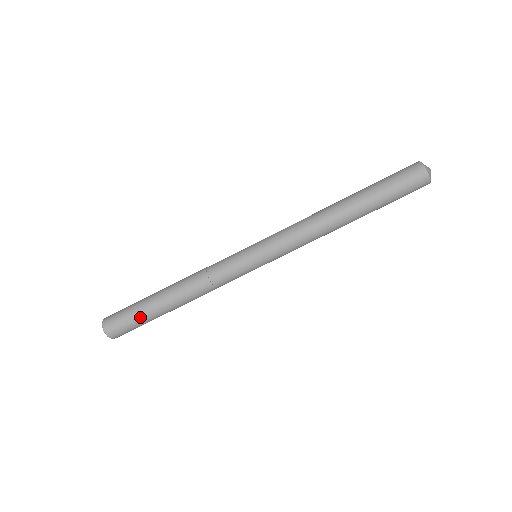
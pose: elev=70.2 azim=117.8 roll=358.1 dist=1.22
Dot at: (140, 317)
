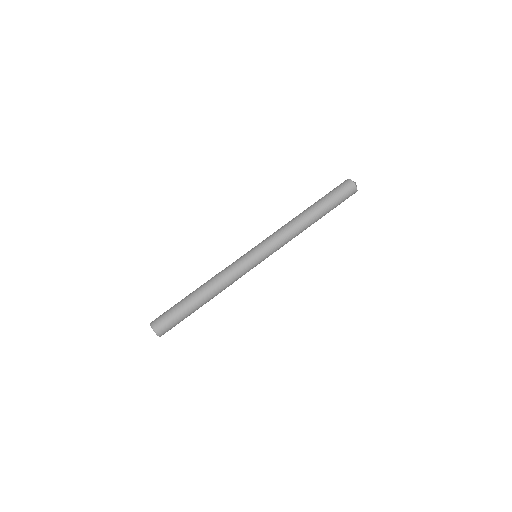
Dot at: (178, 311)
